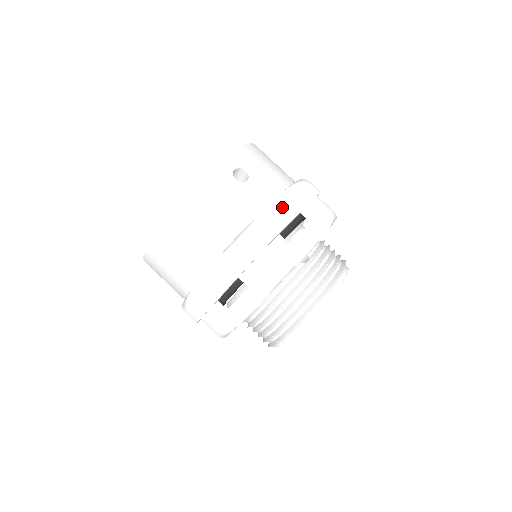
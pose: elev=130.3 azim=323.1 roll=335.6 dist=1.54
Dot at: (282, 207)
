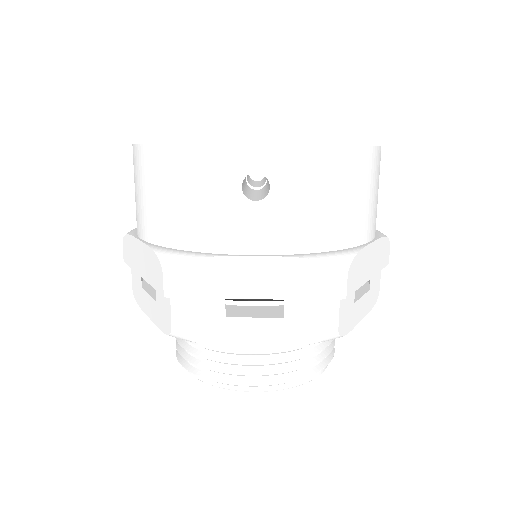
Dot at: (262, 273)
